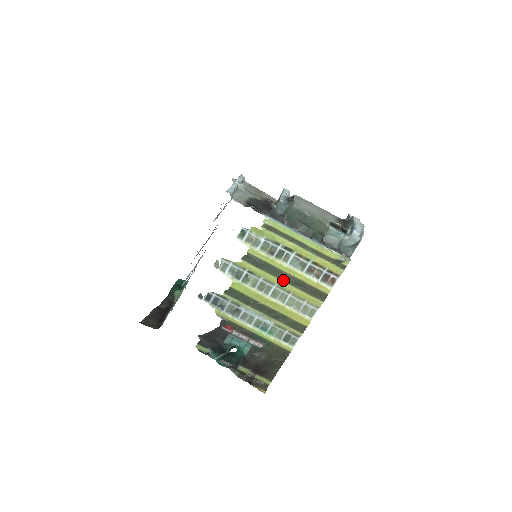
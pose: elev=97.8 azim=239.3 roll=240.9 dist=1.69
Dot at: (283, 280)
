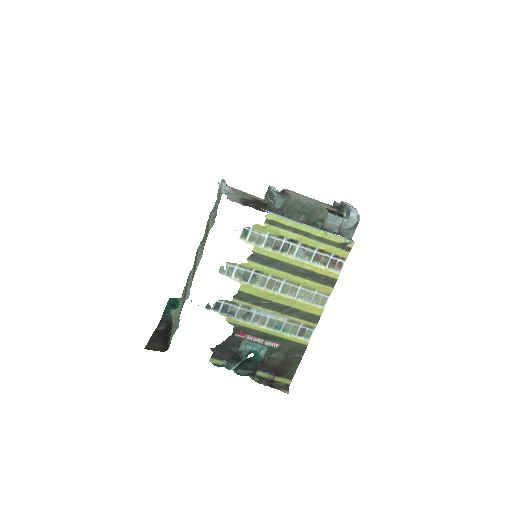
Dot at: (292, 273)
